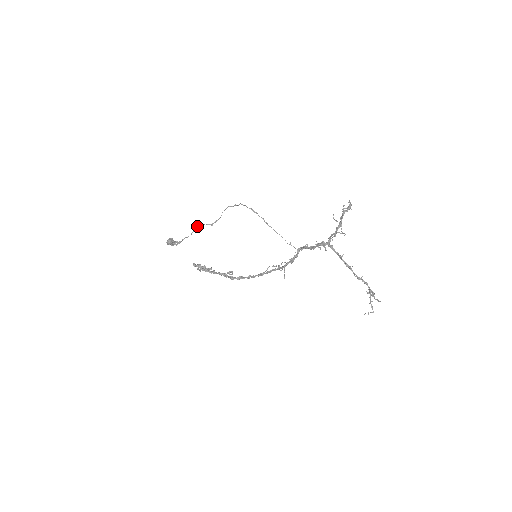
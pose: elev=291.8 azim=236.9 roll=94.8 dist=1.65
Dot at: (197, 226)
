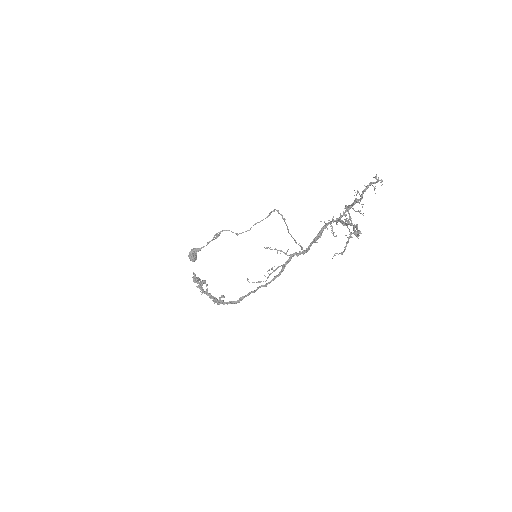
Dot at: (224, 230)
